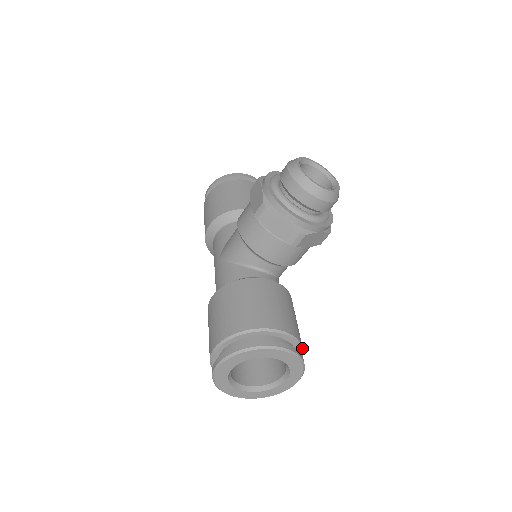
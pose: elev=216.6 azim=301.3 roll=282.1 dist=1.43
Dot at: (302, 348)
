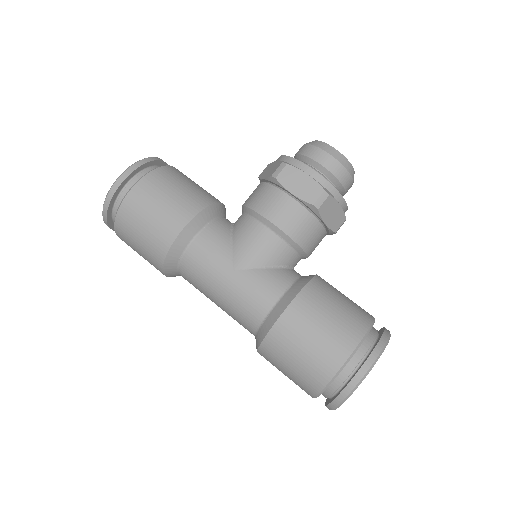
Dot at: occluded
